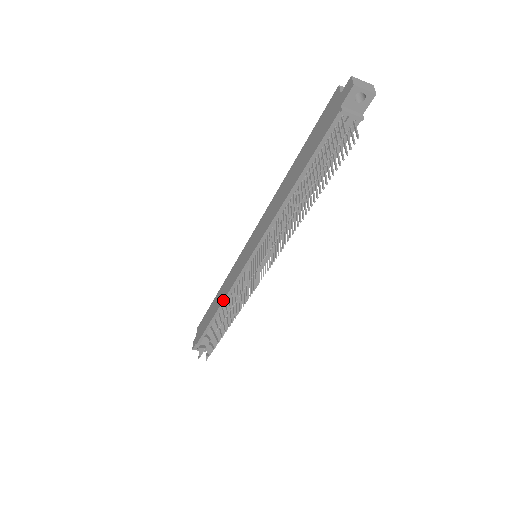
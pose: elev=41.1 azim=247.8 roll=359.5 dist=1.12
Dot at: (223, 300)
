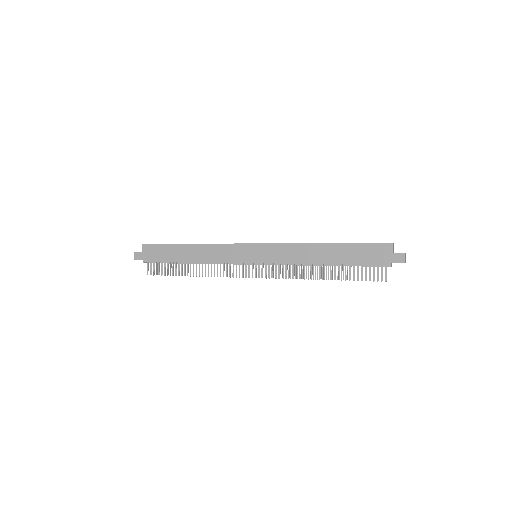
Dot at: occluded
